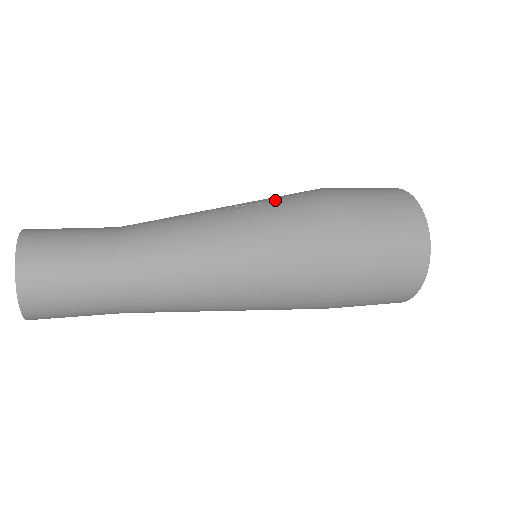
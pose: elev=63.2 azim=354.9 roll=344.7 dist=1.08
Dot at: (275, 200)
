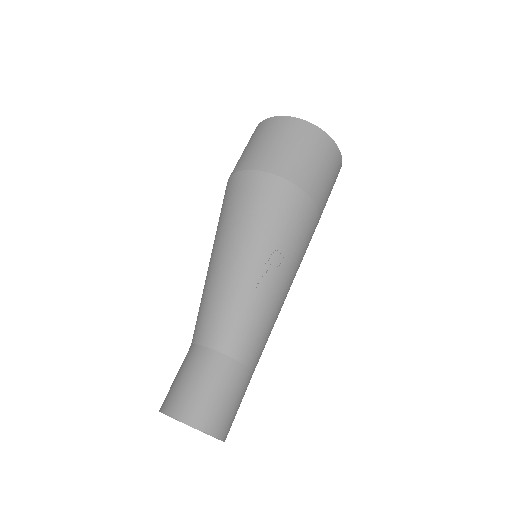
Dot at: (280, 232)
